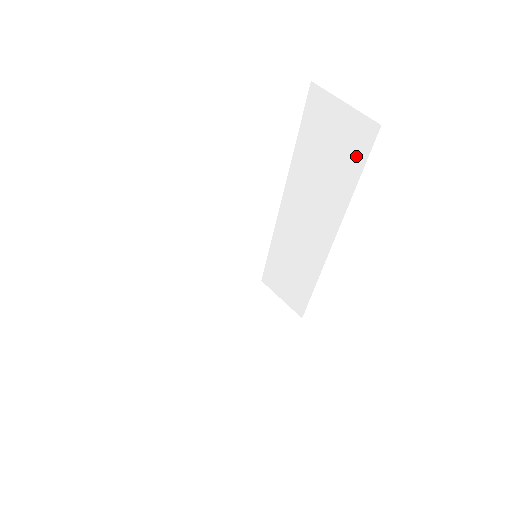
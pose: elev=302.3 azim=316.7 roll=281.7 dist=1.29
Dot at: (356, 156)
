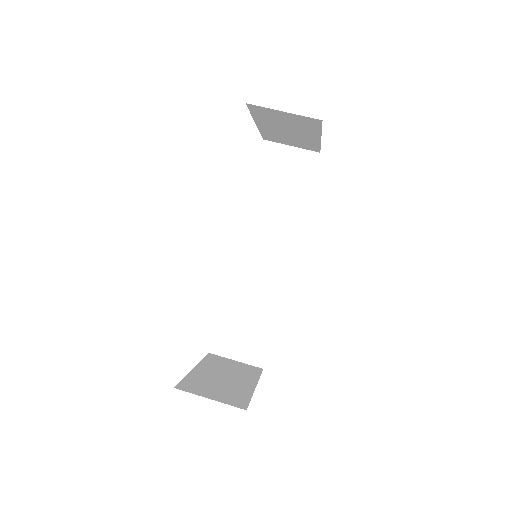
Dot at: (304, 179)
